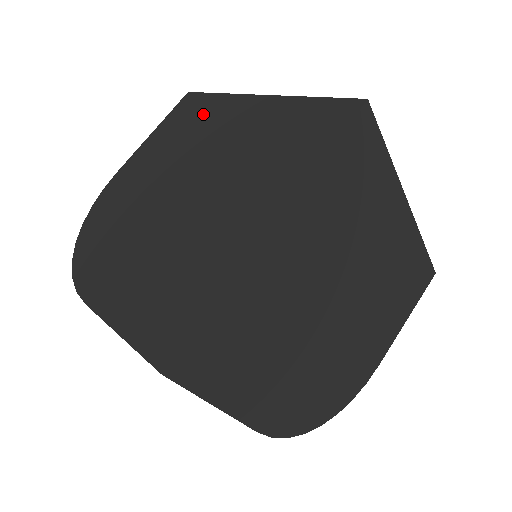
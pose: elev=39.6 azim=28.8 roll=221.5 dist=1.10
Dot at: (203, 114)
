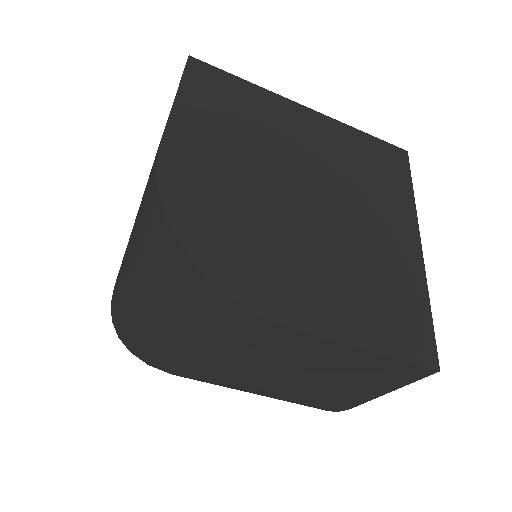
Dot at: (248, 102)
